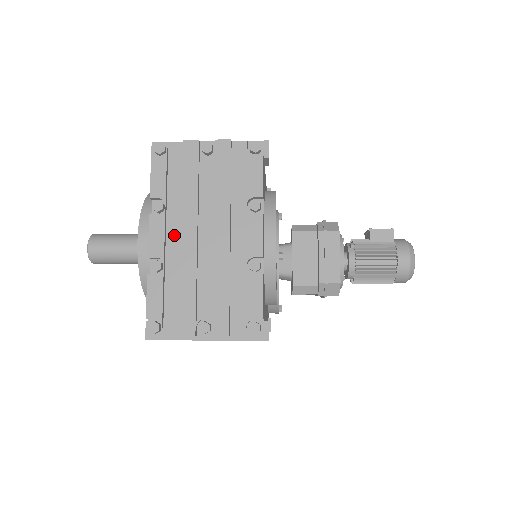
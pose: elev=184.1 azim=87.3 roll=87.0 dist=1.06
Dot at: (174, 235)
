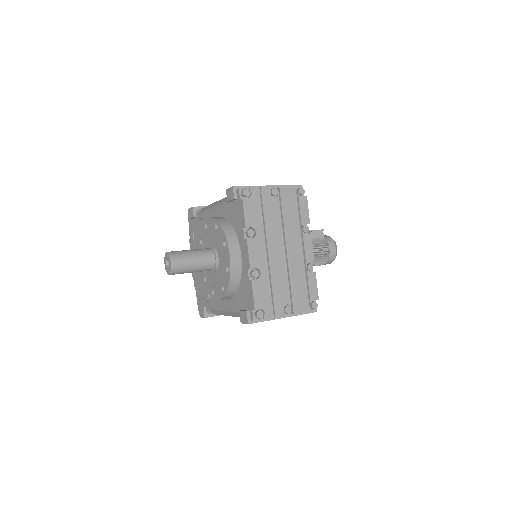
Dot at: (262, 252)
